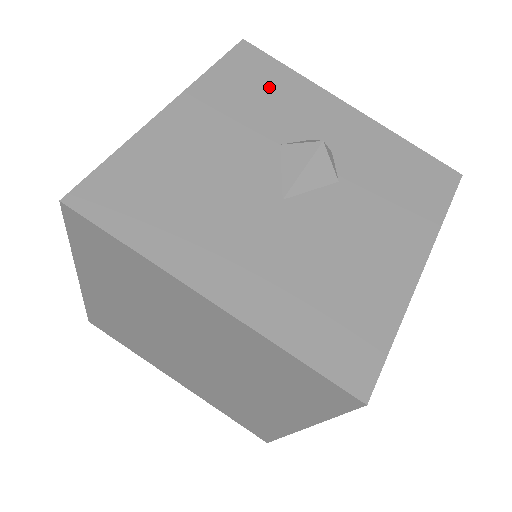
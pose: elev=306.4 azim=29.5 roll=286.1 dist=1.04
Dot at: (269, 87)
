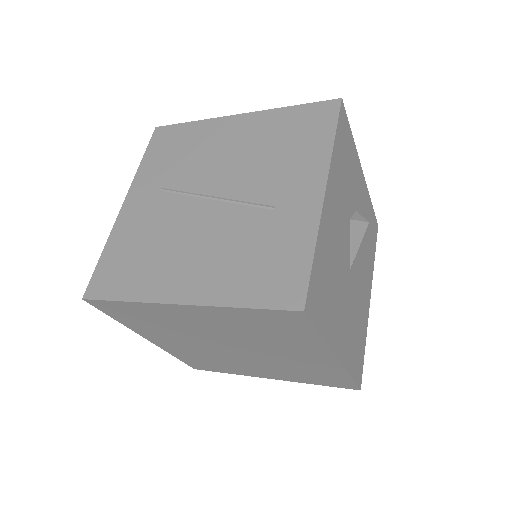
Dot at: (348, 159)
